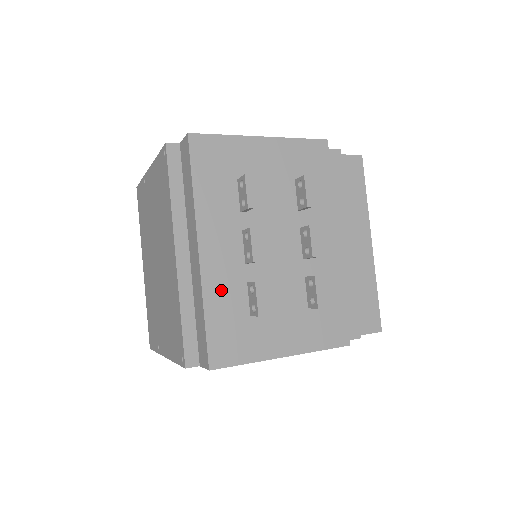
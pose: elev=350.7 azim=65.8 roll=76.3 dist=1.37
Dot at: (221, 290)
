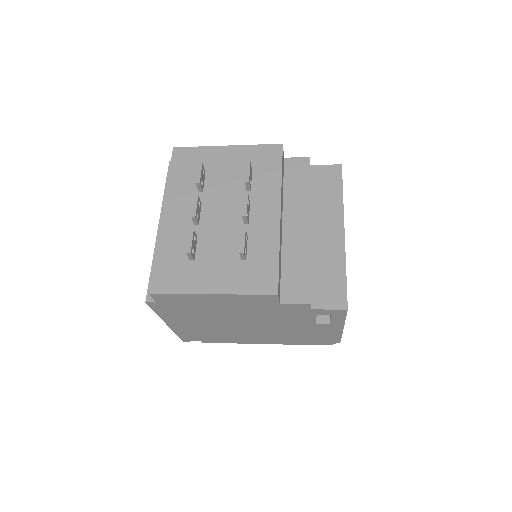
Dot at: (172, 241)
